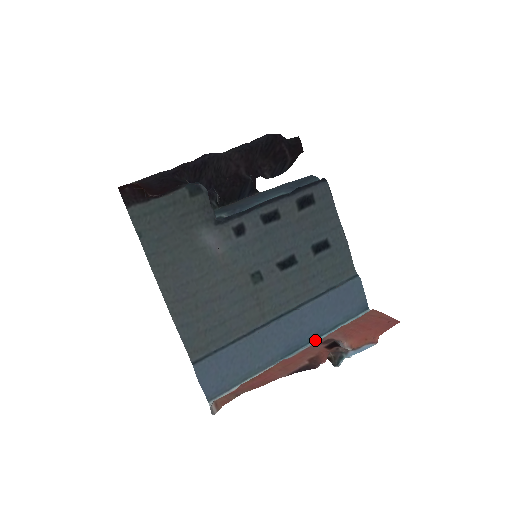
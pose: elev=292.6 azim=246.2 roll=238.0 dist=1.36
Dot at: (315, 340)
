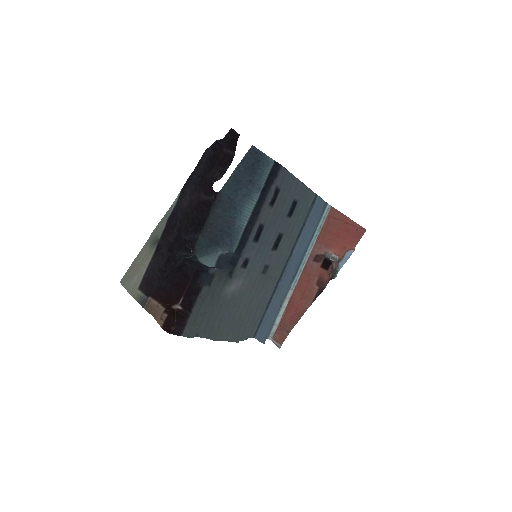
Dot at: (305, 255)
